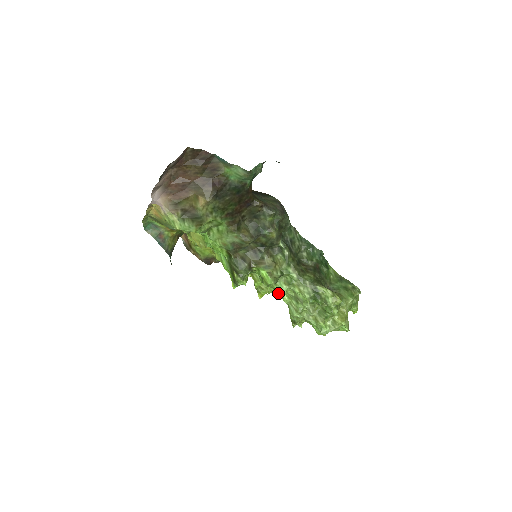
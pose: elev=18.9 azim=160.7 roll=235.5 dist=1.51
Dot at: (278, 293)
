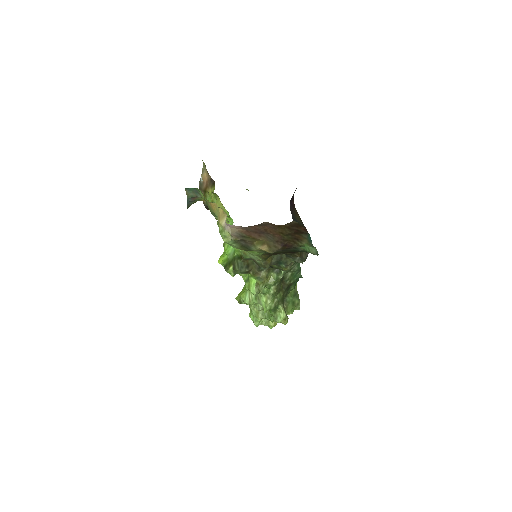
Dot at: occluded
